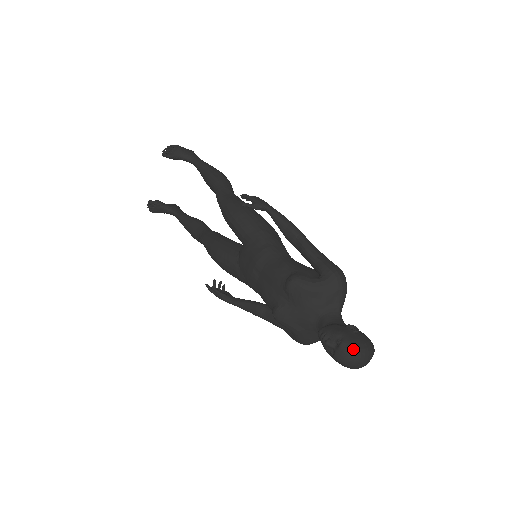
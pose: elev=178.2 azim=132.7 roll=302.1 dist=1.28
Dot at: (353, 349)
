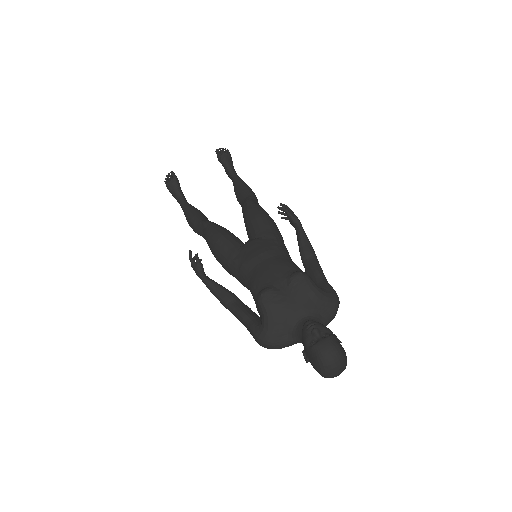
Dot at: (339, 346)
